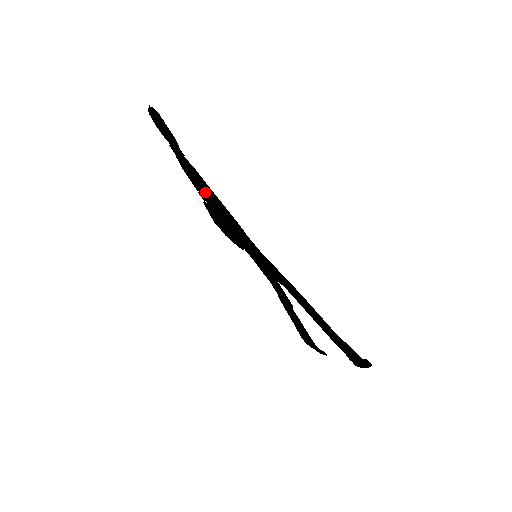
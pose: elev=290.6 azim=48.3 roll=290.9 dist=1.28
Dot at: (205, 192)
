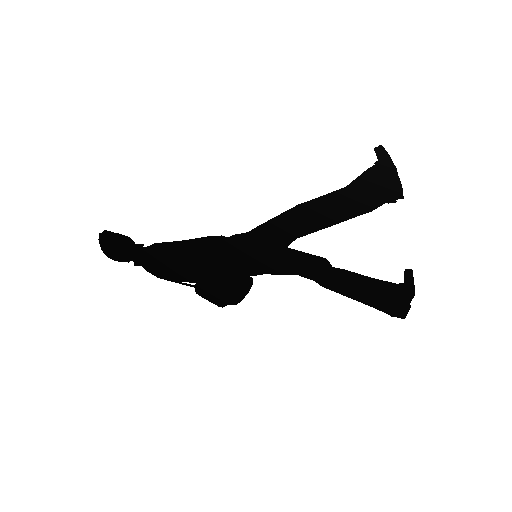
Dot at: (181, 264)
